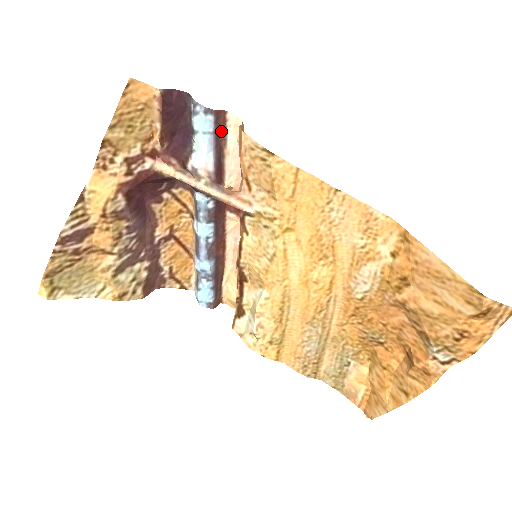
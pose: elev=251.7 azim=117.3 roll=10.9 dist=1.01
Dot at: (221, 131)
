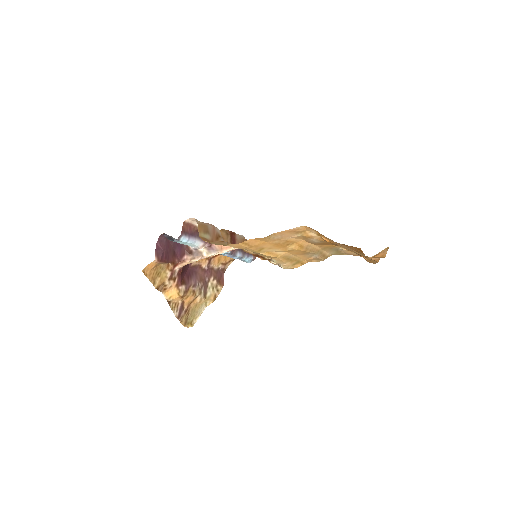
Dot at: (190, 229)
